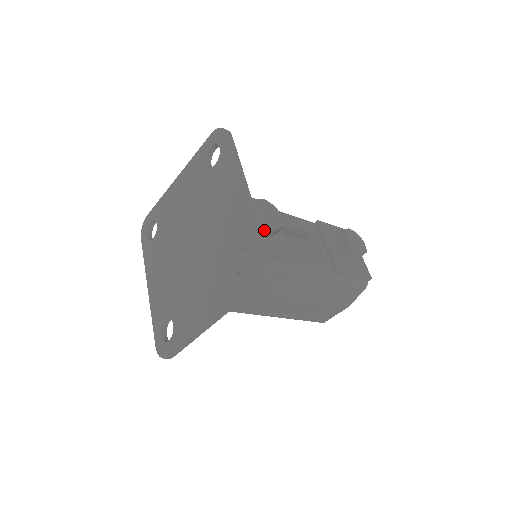
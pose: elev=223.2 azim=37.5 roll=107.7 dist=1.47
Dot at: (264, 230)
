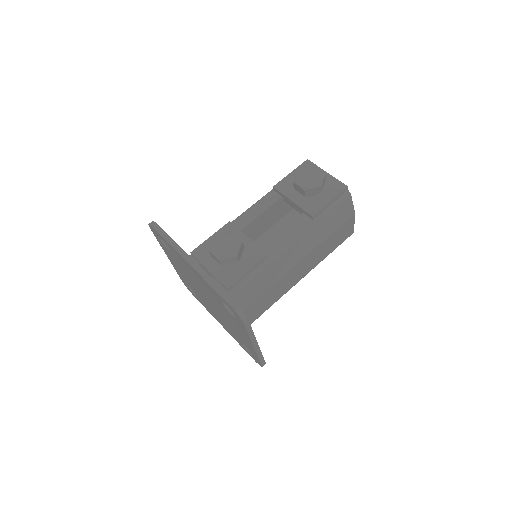
Dot at: (231, 261)
